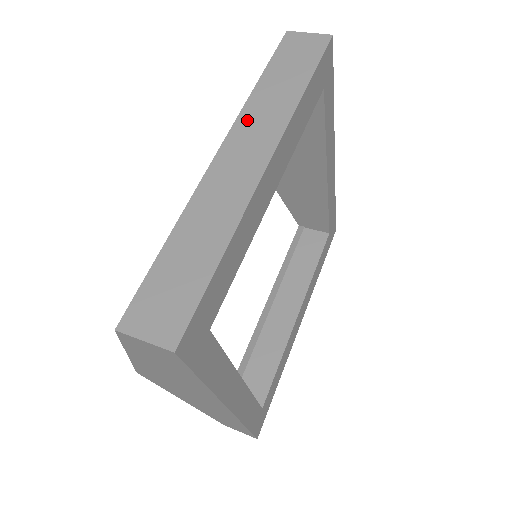
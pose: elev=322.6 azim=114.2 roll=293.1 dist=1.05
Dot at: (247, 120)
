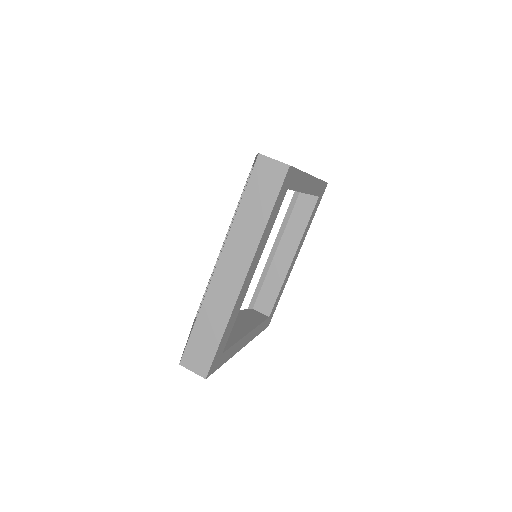
Dot at: (233, 242)
